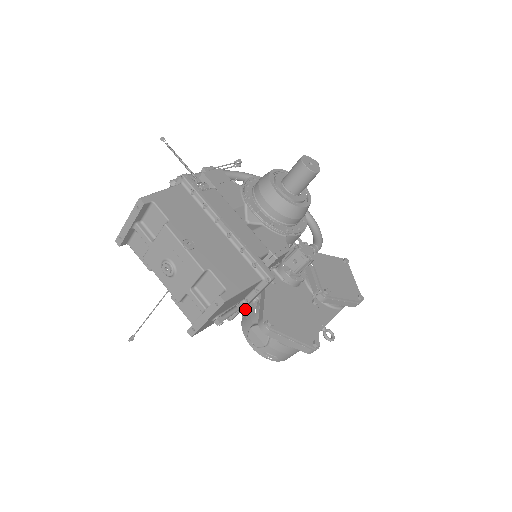
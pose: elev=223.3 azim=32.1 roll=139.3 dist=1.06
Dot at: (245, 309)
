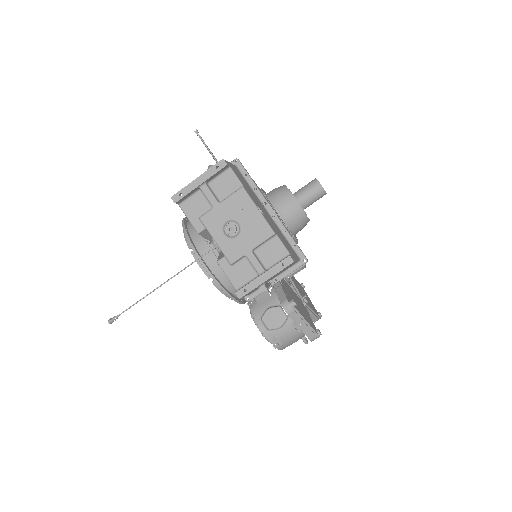
Dot at: occluded
